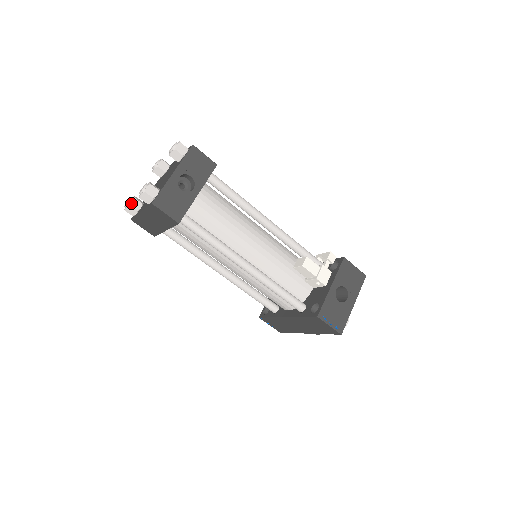
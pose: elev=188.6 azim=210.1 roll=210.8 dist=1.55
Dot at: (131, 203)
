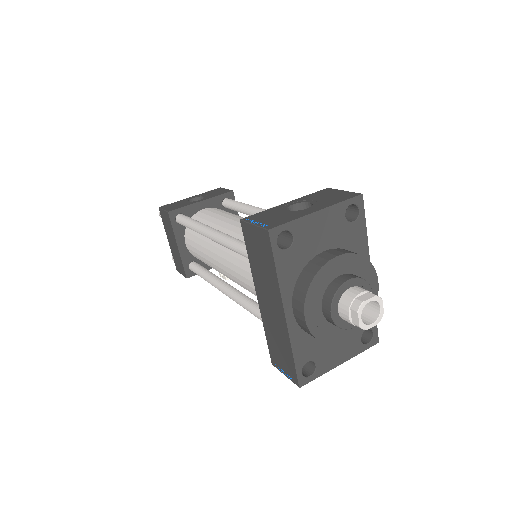
Dot at: occluded
